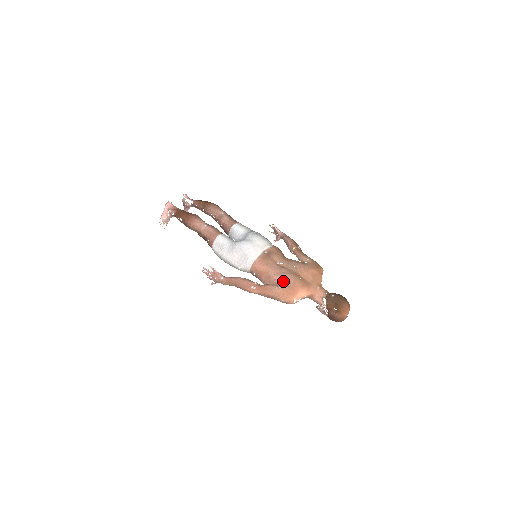
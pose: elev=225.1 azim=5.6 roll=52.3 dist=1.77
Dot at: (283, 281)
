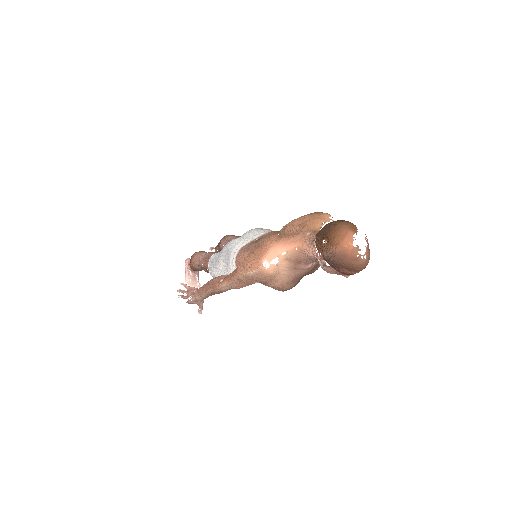
Dot at: occluded
